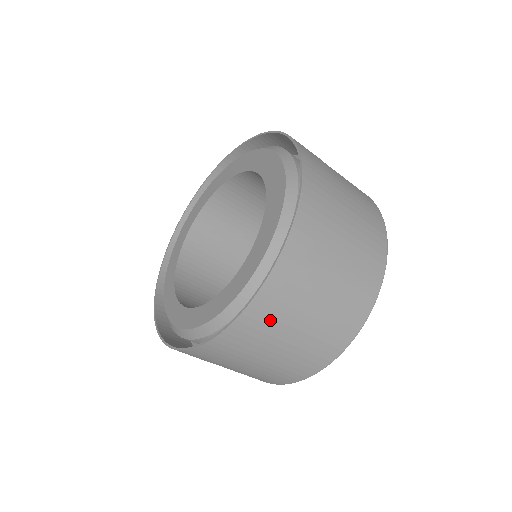
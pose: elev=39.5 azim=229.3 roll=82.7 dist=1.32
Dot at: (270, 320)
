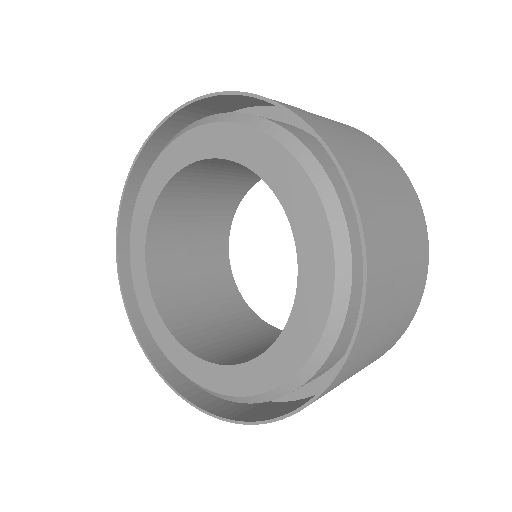
Dot at: (251, 409)
